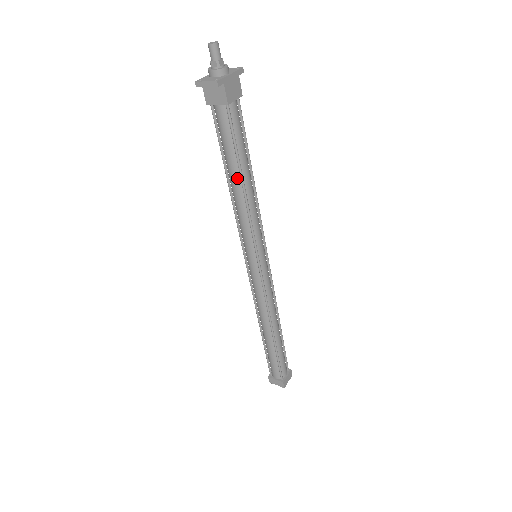
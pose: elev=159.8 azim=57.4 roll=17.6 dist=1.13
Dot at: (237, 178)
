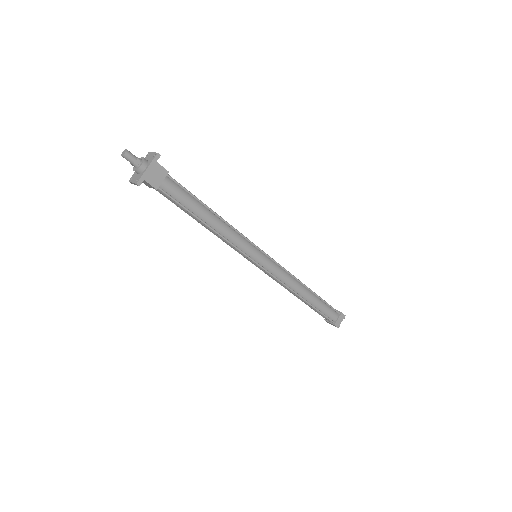
Dot at: (201, 222)
